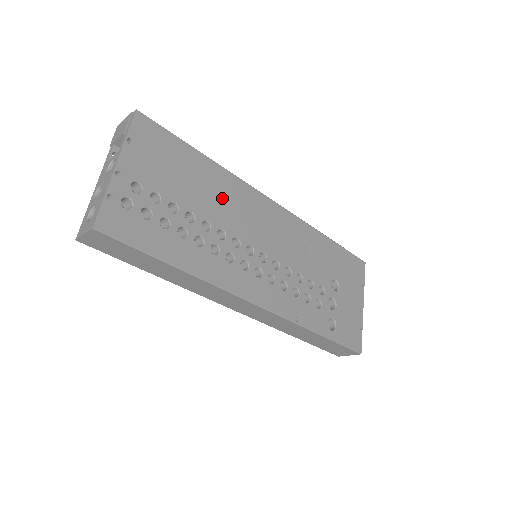
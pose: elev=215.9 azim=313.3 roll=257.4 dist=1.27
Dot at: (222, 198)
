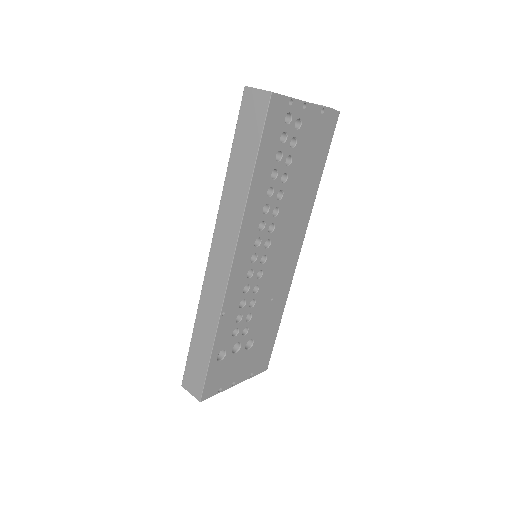
Dot at: (298, 204)
